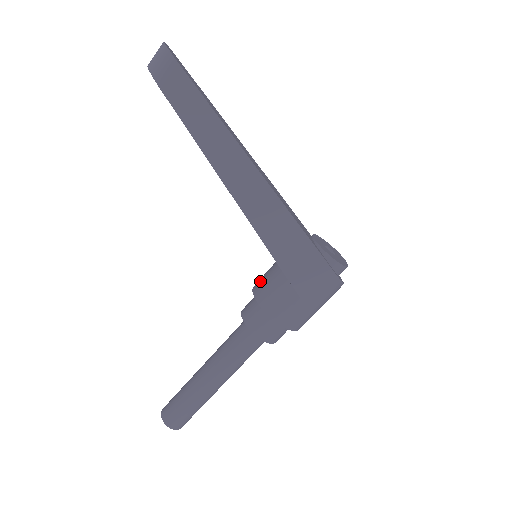
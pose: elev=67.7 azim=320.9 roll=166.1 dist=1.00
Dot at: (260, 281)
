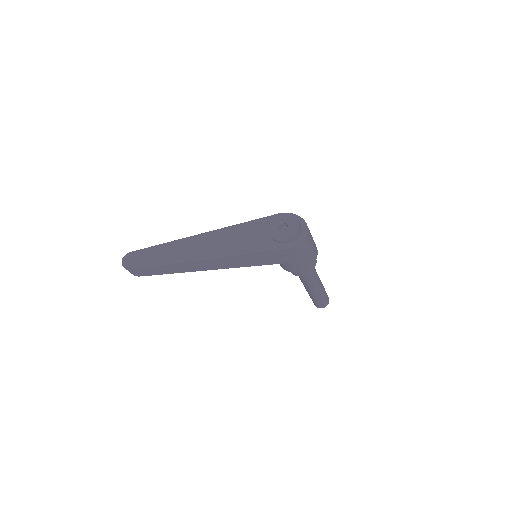
Dot at: occluded
